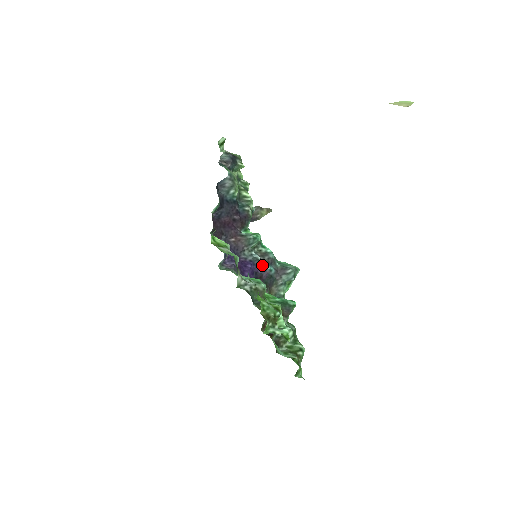
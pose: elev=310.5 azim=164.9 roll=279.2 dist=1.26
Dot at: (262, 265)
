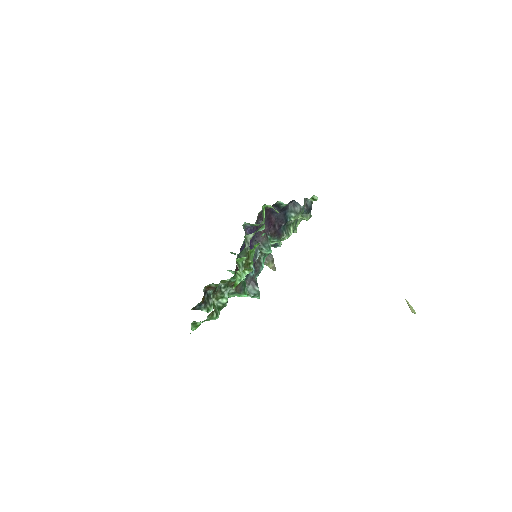
Dot at: (254, 262)
